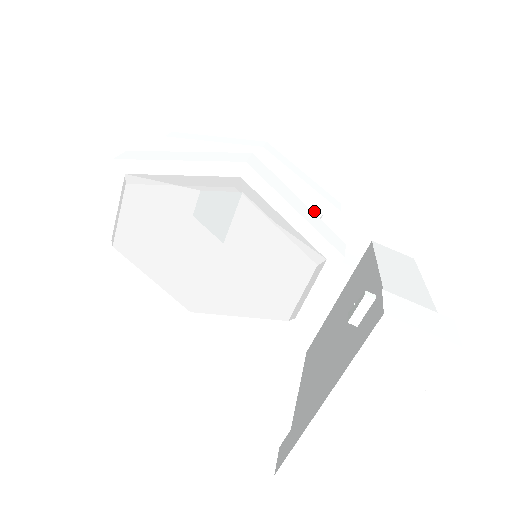
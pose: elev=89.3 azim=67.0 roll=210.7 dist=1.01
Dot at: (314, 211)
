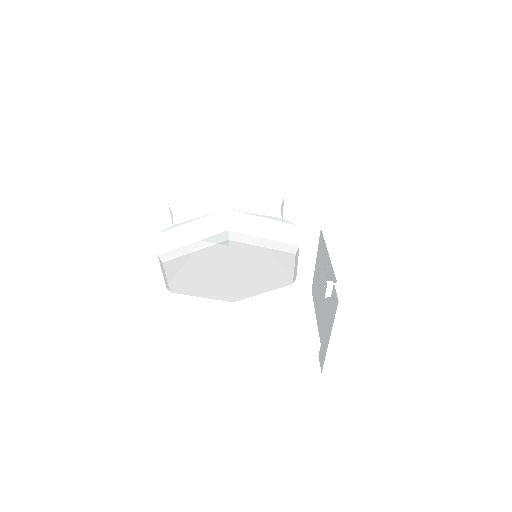
Dot at: (277, 199)
